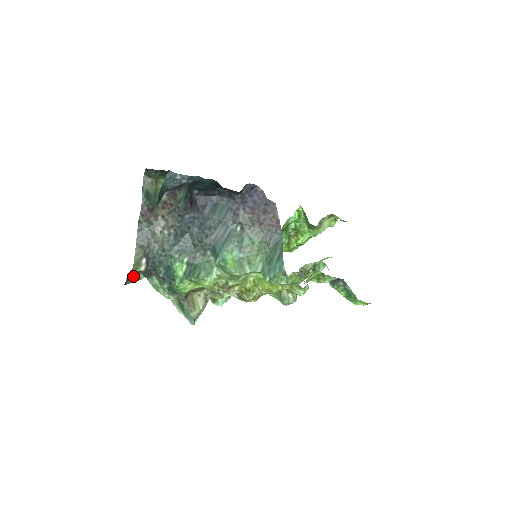
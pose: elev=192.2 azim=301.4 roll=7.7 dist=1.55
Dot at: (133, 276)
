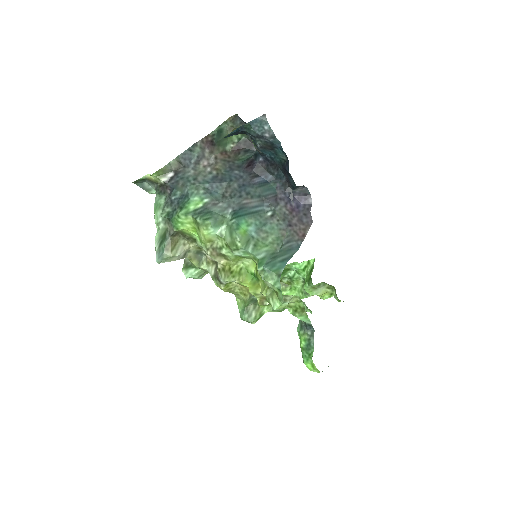
Dot at: (146, 183)
